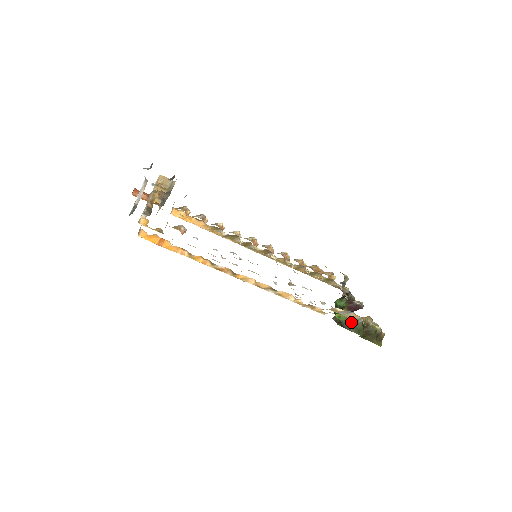
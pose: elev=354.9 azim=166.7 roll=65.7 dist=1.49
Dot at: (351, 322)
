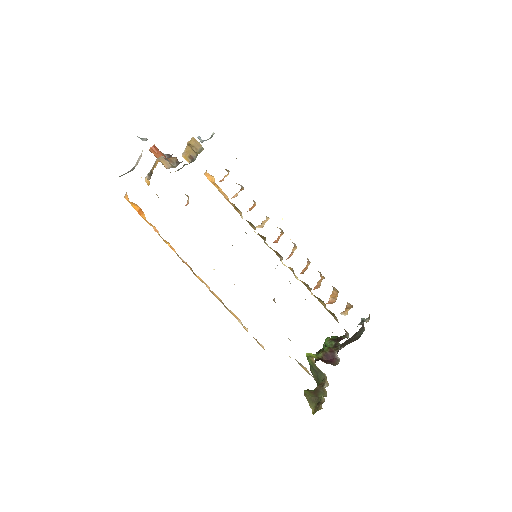
Dot at: (315, 370)
